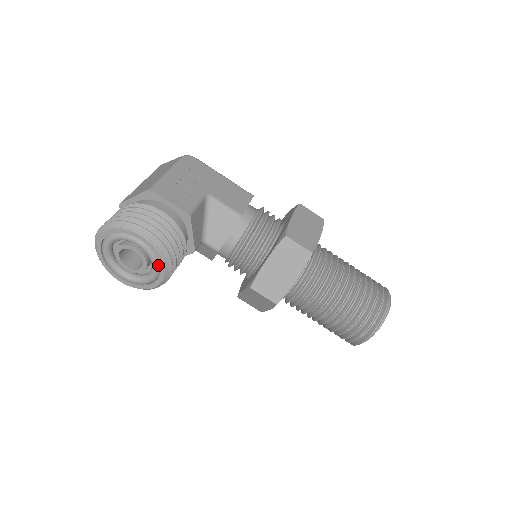
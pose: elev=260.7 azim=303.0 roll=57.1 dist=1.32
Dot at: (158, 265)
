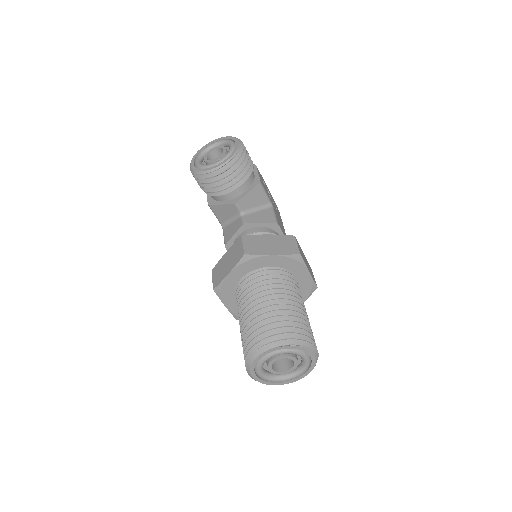
Dot at: (226, 158)
